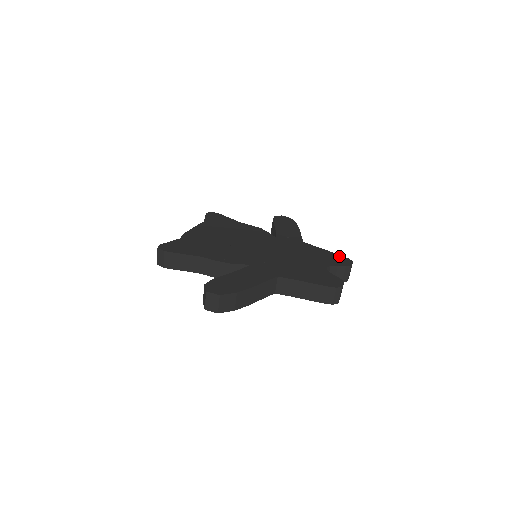
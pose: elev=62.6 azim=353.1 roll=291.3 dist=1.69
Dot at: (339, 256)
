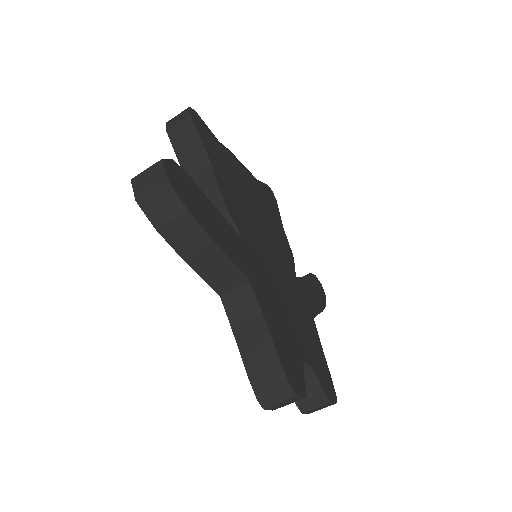
Dot at: (330, 377)
